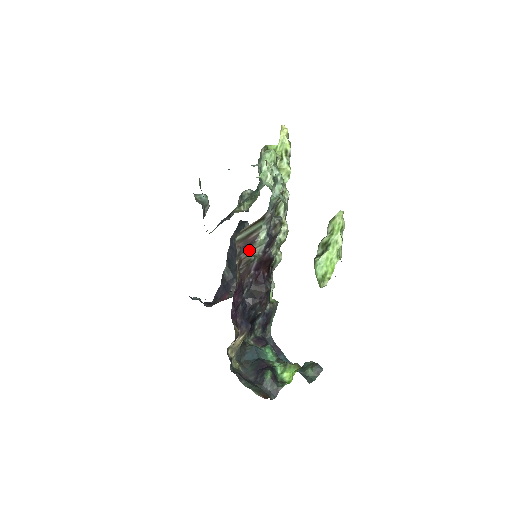
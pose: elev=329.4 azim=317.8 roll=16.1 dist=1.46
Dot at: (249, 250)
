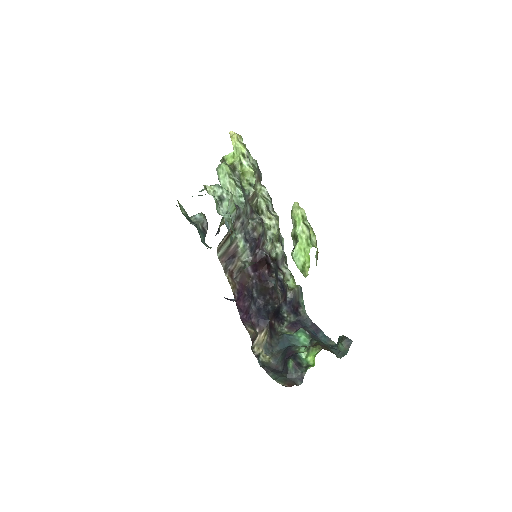
Dot at: (235, 260)
